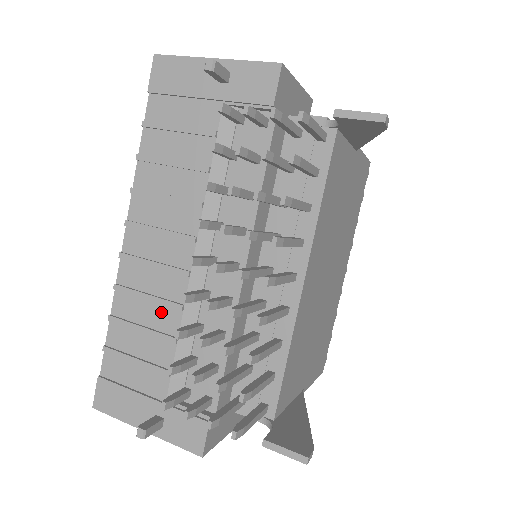
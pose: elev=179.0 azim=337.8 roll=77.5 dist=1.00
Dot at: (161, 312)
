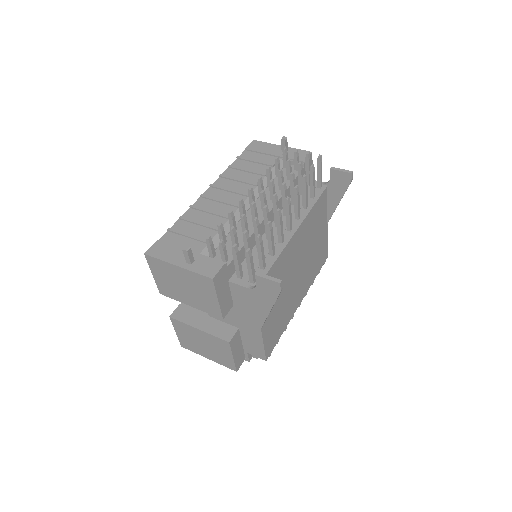
Dot at: (215, 219)
